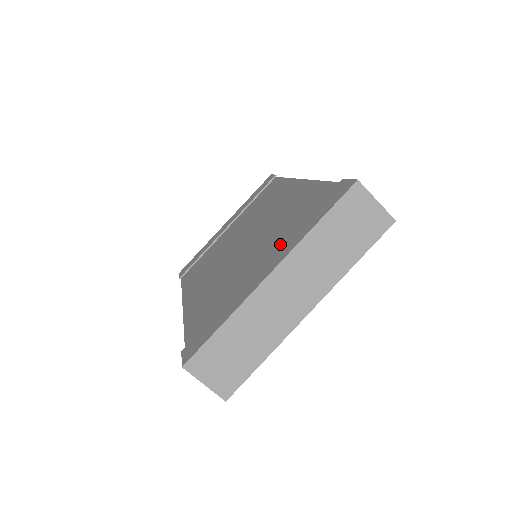
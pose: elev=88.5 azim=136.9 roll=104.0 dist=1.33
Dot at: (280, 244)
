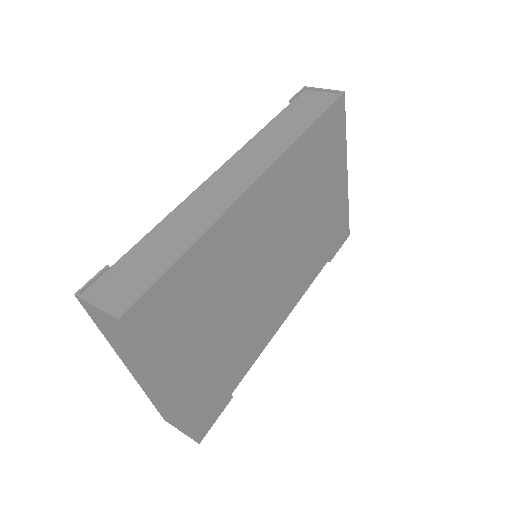
Dot at: occluded
